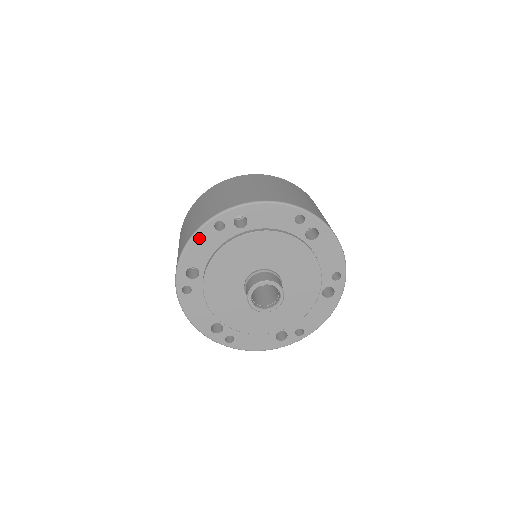
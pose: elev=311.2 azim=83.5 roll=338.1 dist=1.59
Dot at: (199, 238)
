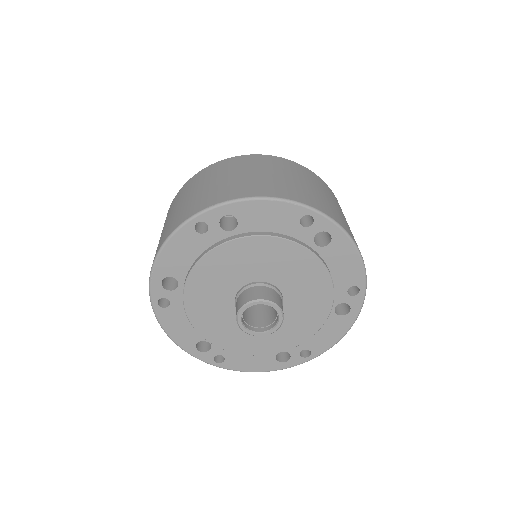
Dot at: (176, 242)
